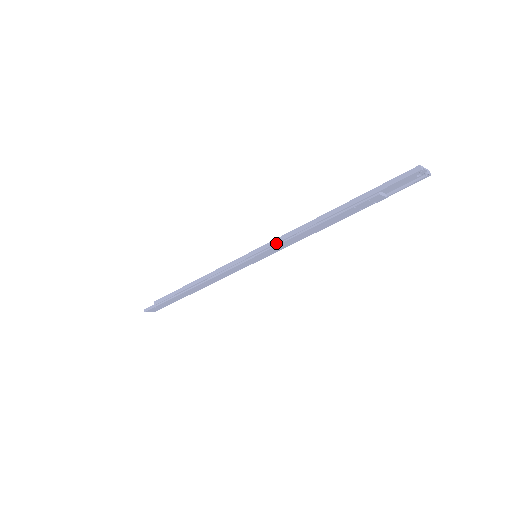
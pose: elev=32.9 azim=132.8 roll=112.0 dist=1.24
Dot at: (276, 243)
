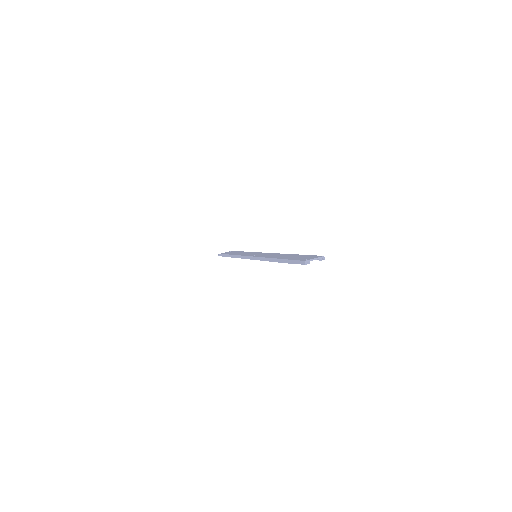
Dot at: (257, 259)
